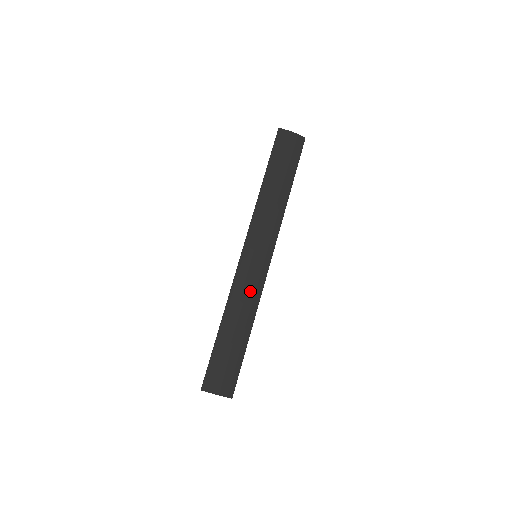
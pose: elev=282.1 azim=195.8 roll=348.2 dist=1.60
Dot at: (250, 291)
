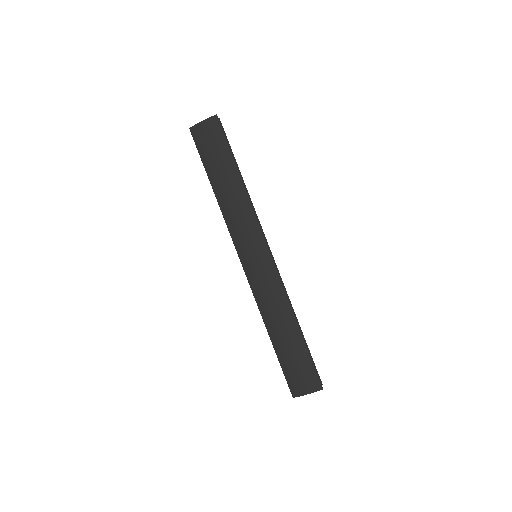
Dot at: (271, 291)
